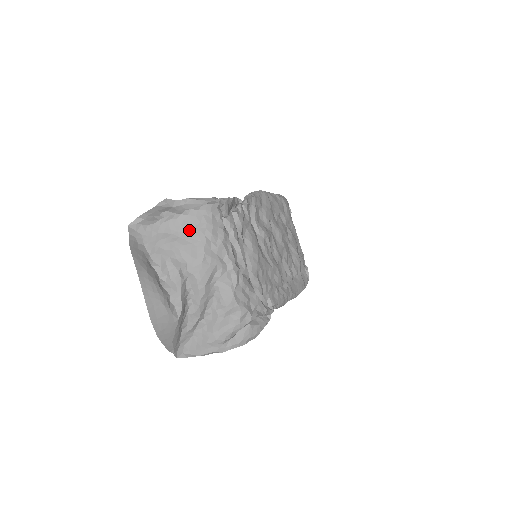
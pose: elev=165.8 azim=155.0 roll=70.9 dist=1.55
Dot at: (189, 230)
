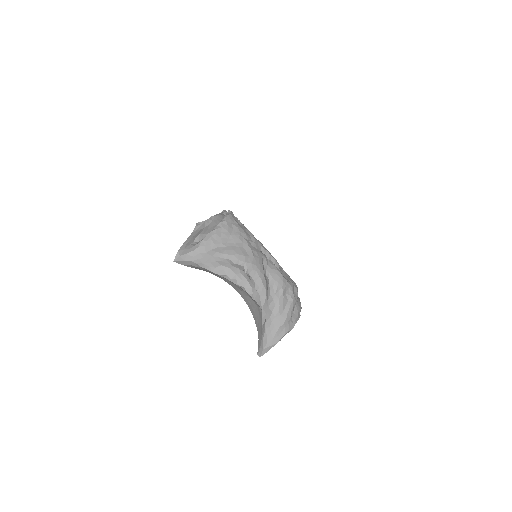
Dot at: (229, 238)
